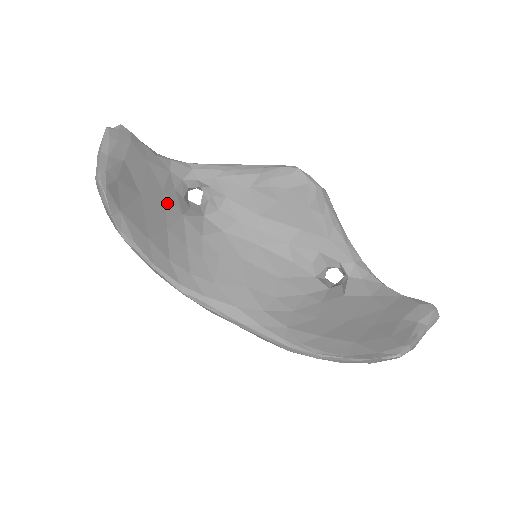
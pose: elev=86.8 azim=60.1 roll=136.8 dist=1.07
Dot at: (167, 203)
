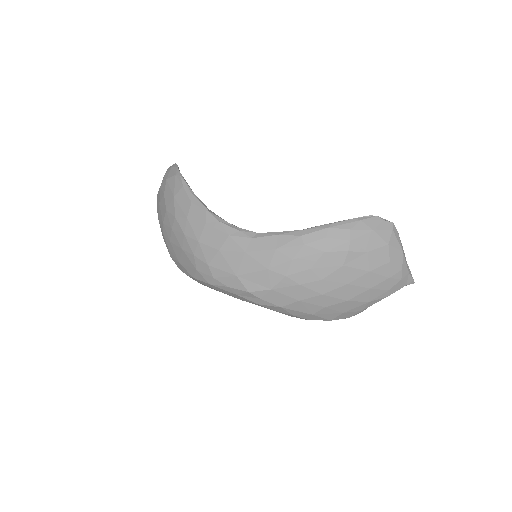
Dot at: occluded
